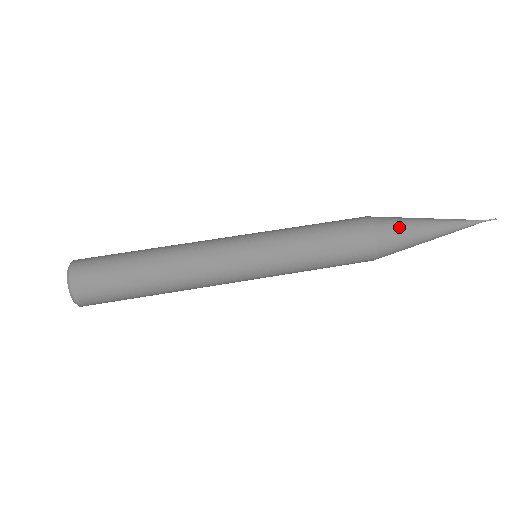
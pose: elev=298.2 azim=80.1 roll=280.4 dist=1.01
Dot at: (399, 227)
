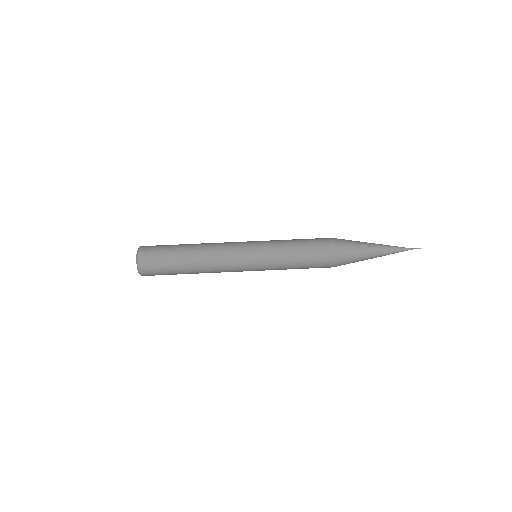
Dot at: (351, 259)
